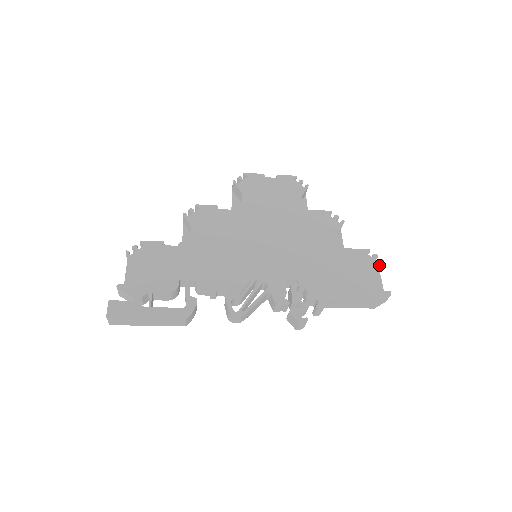
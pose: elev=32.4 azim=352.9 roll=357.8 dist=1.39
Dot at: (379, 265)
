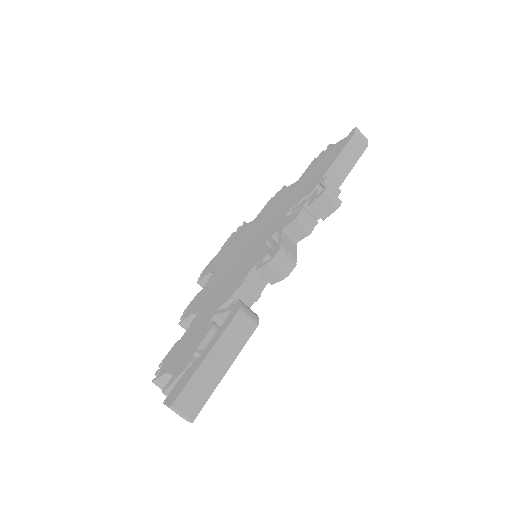
Dot at: (329, 146)
